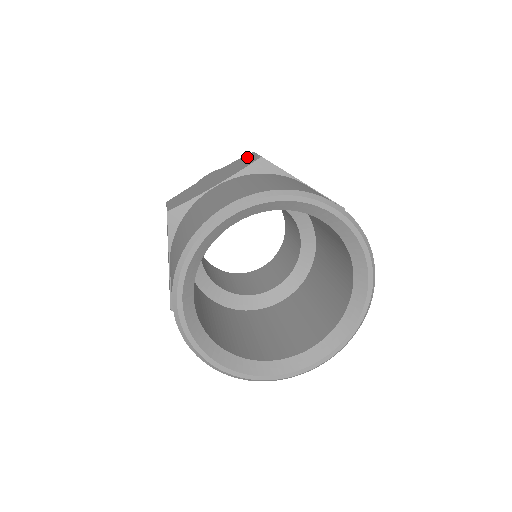
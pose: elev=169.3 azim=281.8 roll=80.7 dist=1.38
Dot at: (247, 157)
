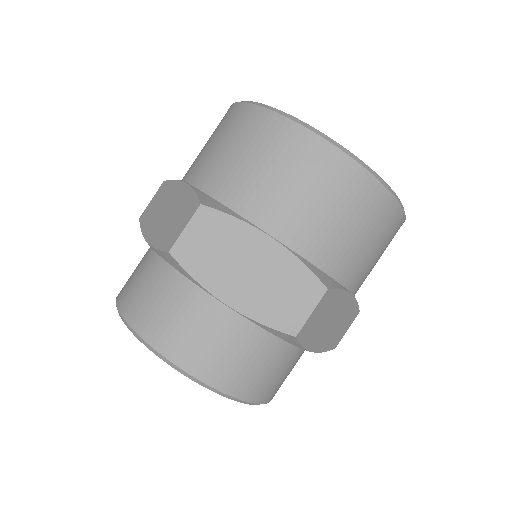
Dot at: occluded
